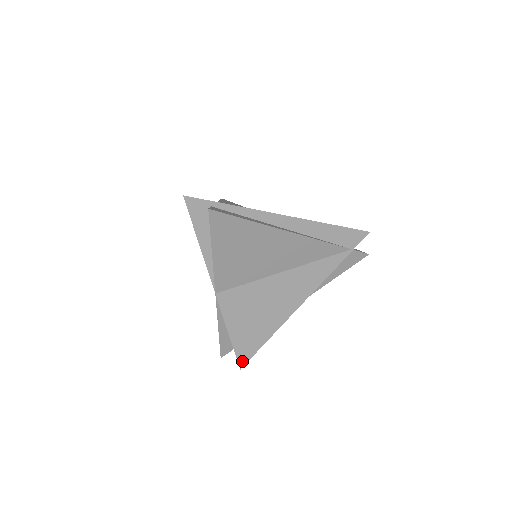
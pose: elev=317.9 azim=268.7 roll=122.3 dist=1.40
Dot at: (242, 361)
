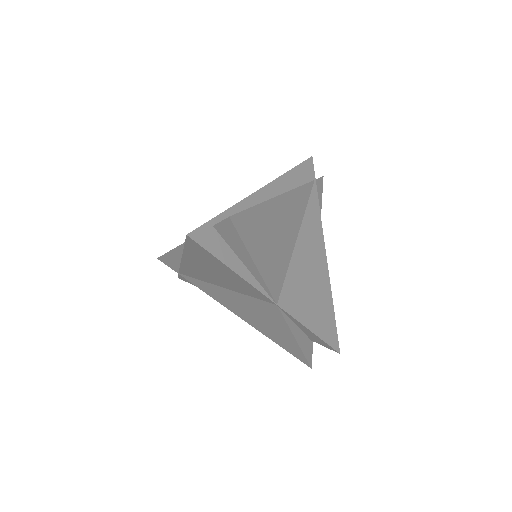
Dot at: (335, 345)
